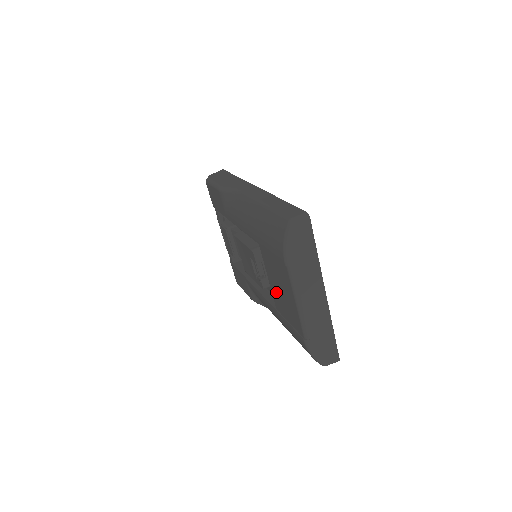
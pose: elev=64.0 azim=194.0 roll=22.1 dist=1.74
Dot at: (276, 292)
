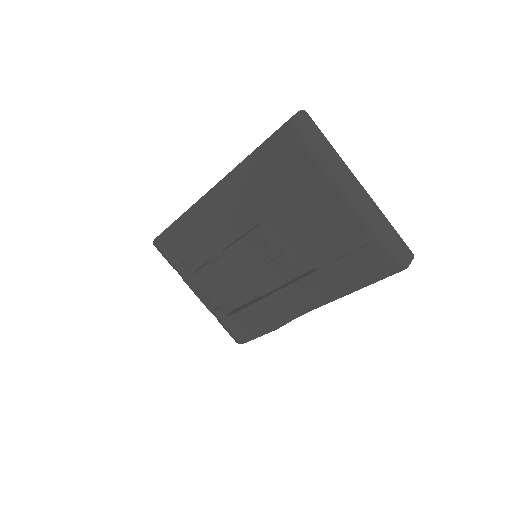
Dot at: (310, 238)
